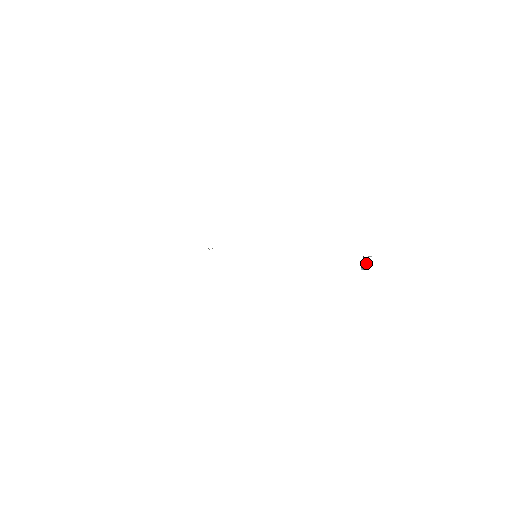
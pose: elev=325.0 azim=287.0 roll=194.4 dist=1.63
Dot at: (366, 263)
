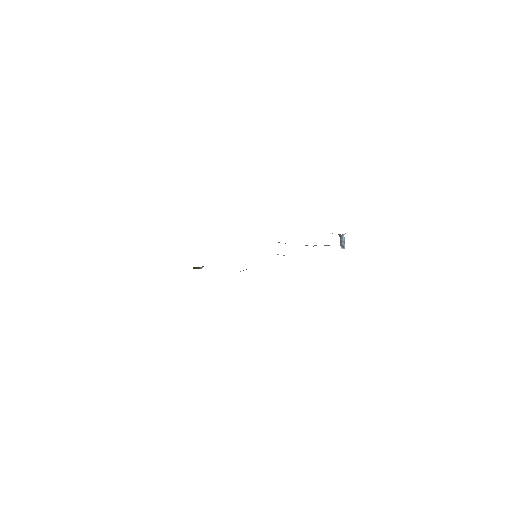
Dot at: (344, 241)
